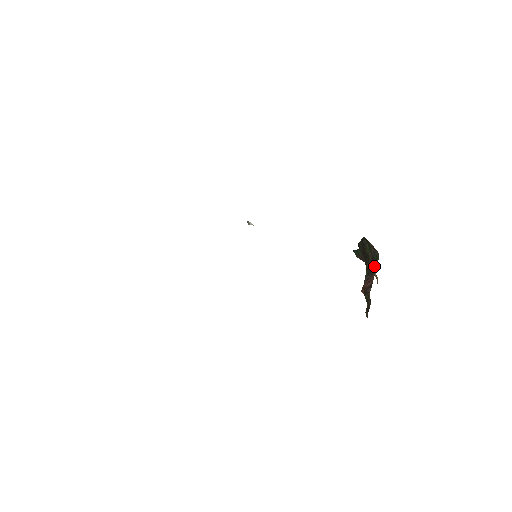
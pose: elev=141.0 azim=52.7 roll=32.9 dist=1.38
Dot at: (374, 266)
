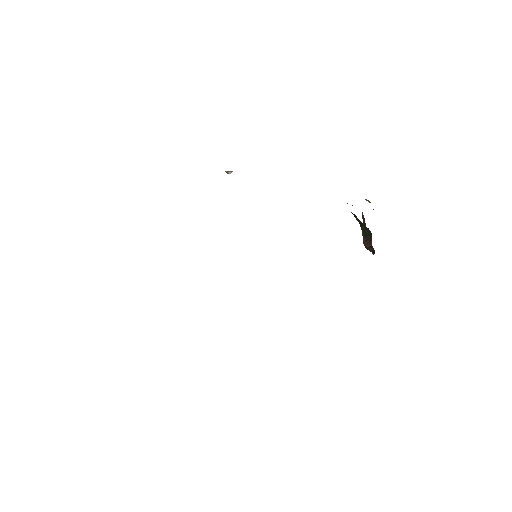
Dot at: (369, 235)
